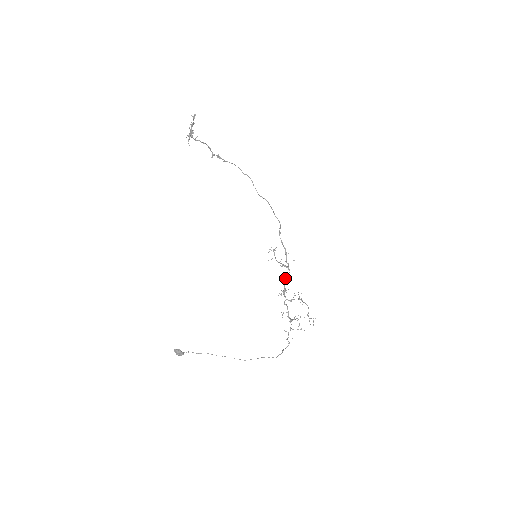
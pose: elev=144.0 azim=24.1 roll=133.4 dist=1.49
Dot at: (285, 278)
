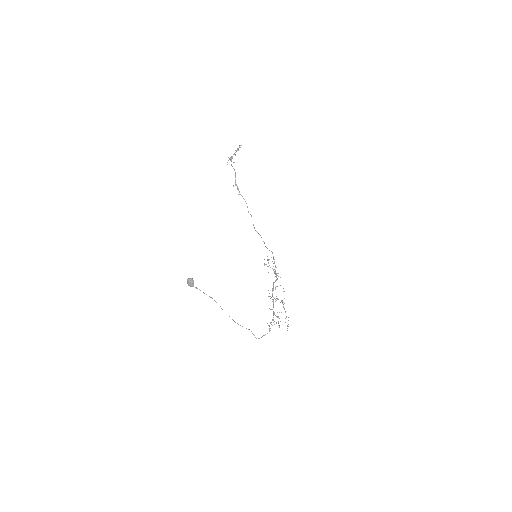
Dot at: (275, 281)
